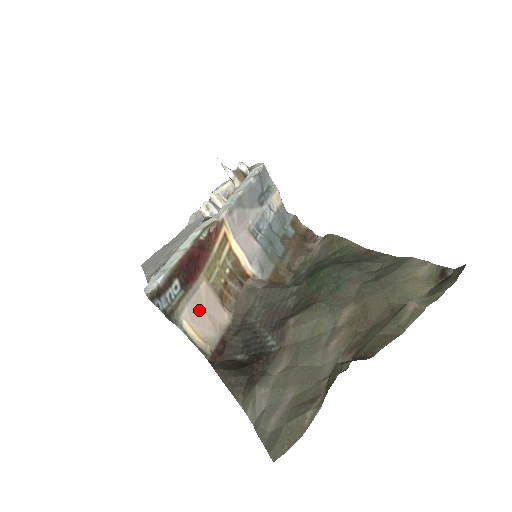
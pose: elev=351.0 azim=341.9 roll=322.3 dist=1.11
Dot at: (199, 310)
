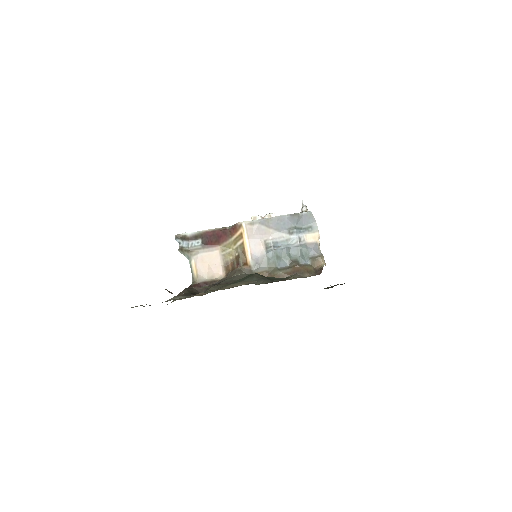
Dot at: (205, 261)
